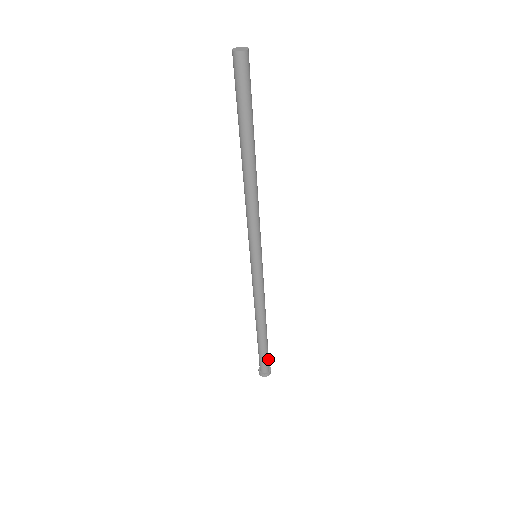
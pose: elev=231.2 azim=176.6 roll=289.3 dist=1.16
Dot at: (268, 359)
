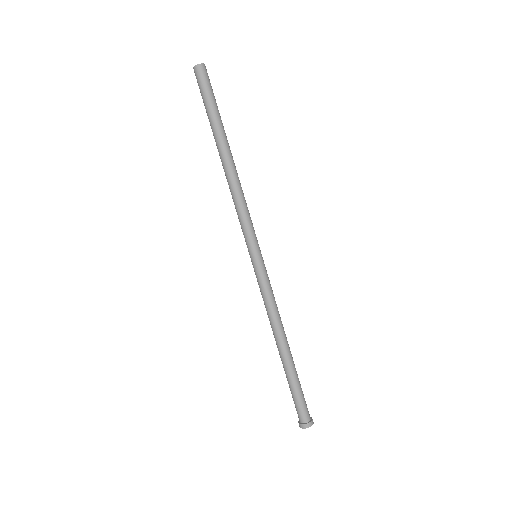
Dot at: (304, 399)
